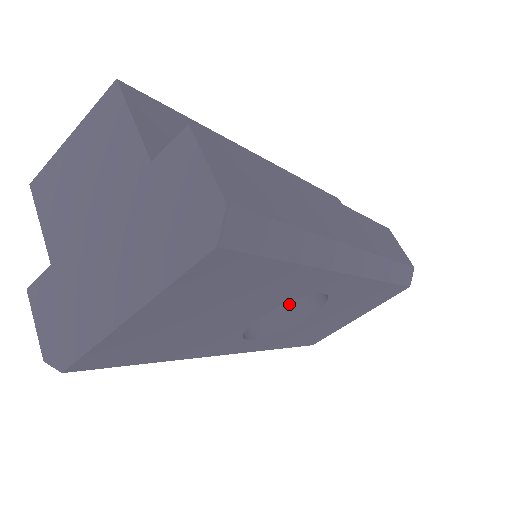
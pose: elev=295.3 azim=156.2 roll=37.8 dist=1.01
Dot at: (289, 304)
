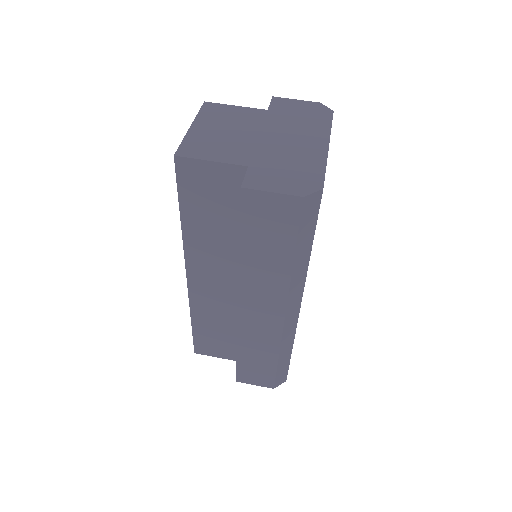
Dot at: occluded
